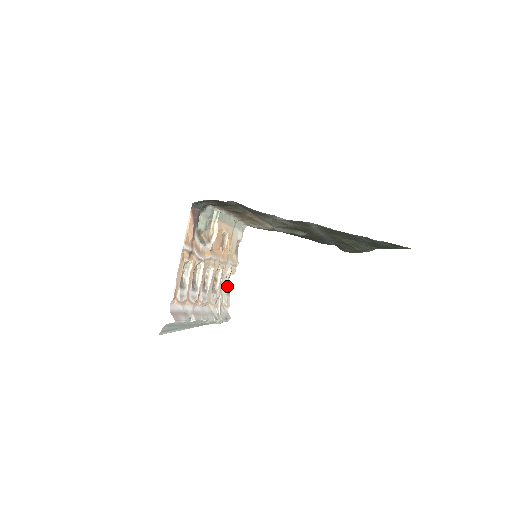
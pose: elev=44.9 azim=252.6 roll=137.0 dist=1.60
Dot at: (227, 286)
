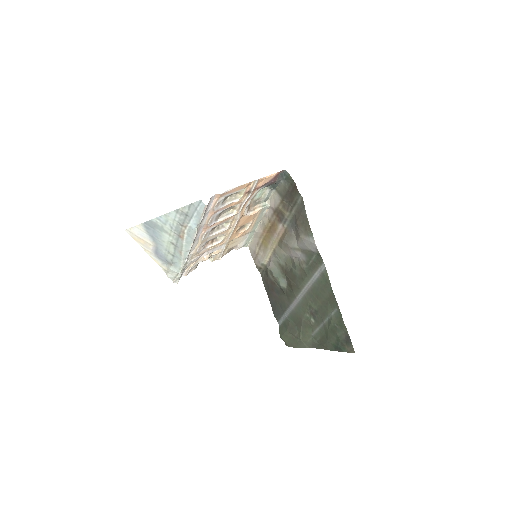
Dot at: (207, 258)
